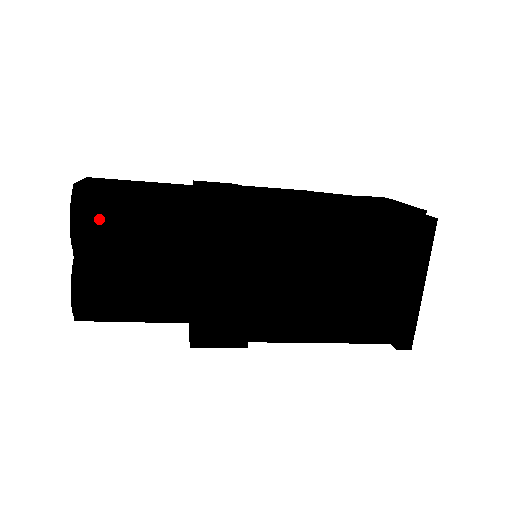
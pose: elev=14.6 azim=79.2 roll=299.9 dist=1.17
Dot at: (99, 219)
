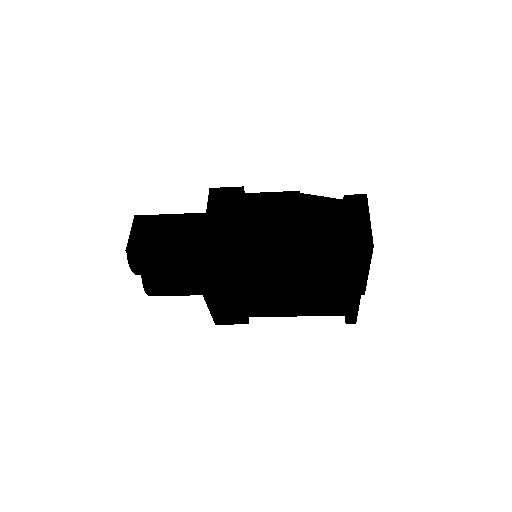
Dot at: (147, 268)
